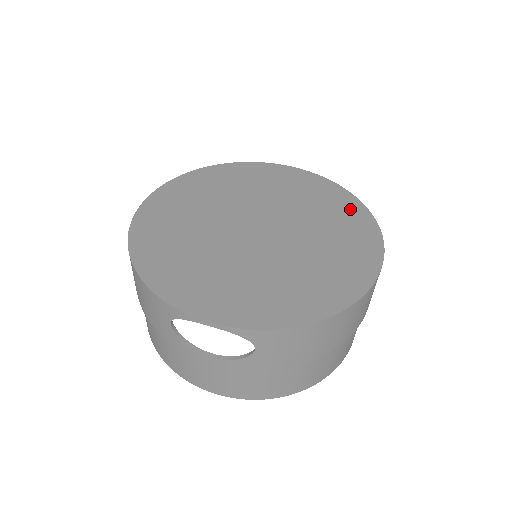
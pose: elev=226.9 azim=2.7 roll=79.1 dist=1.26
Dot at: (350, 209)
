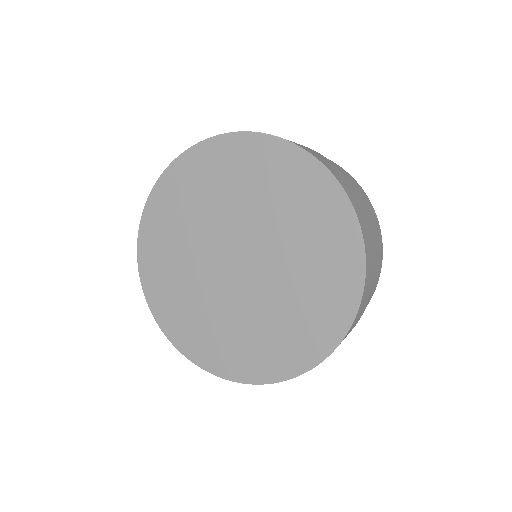
Dot at: (340, 294)
